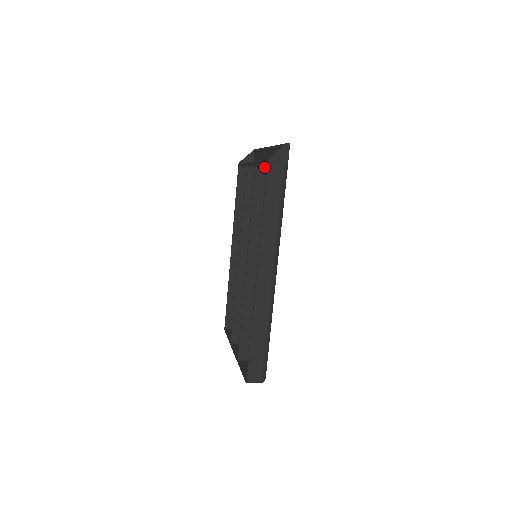
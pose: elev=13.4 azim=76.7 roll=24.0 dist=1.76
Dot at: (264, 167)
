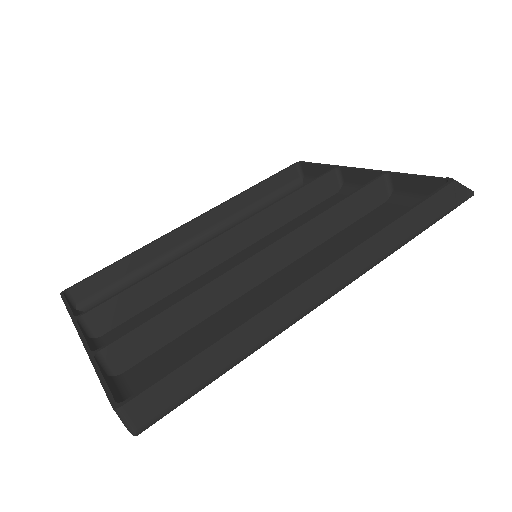
Dot at: (387, 186)
